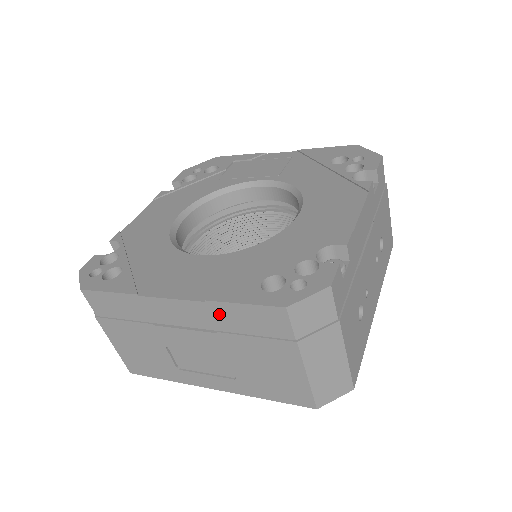
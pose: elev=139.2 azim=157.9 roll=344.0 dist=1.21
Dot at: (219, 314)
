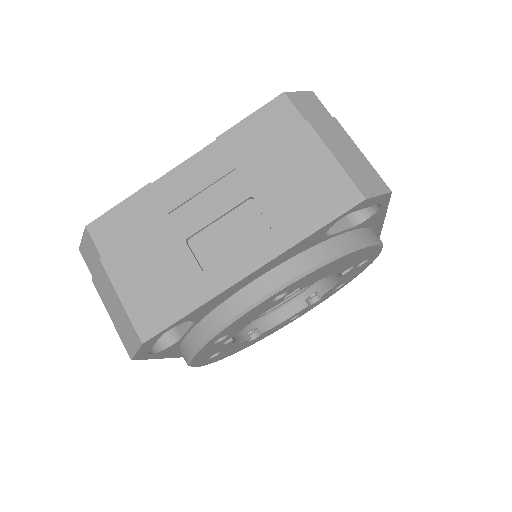
Dot at: (232, 145)
